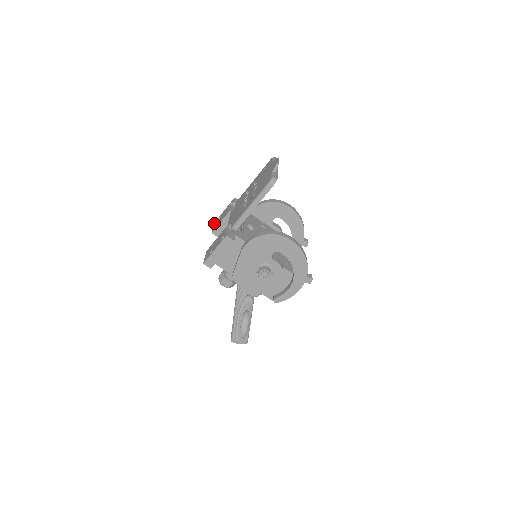
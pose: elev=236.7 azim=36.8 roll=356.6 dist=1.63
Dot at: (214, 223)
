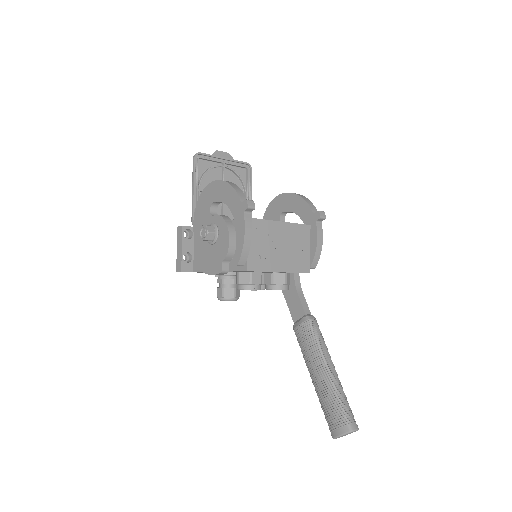
Dot at: occluded
